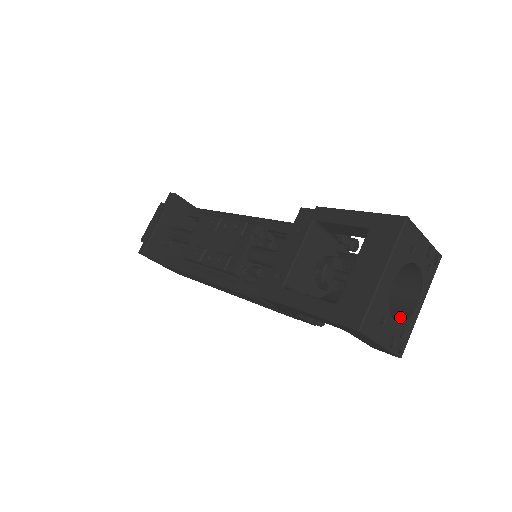
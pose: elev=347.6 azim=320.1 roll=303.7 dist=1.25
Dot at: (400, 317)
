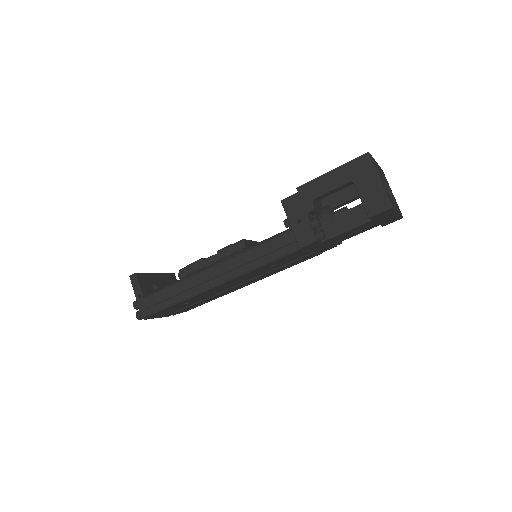
Dot at: occluded
